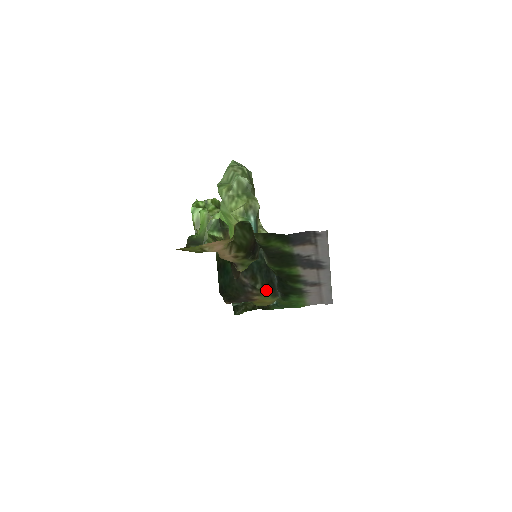
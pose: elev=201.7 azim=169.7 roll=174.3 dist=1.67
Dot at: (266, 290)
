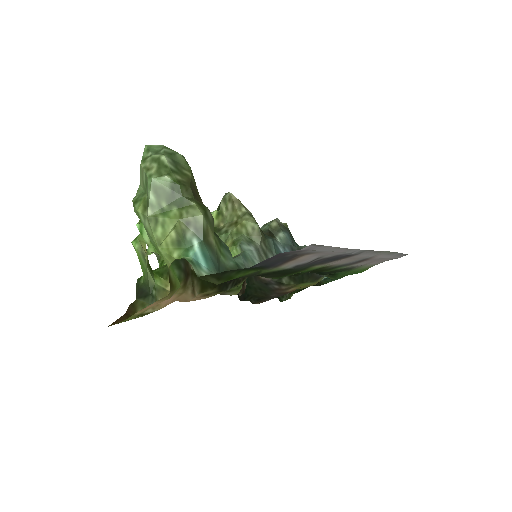
Dot at: (298, 281)
